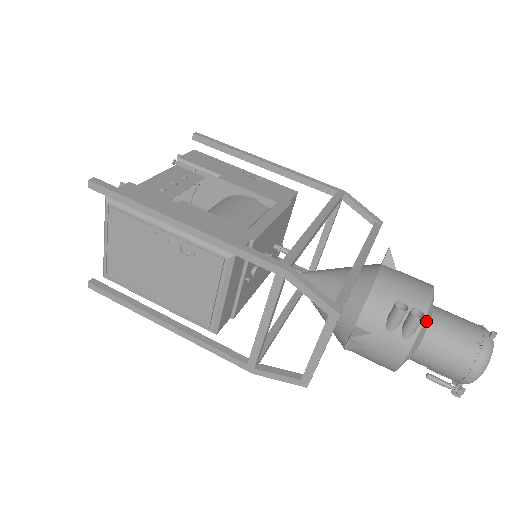
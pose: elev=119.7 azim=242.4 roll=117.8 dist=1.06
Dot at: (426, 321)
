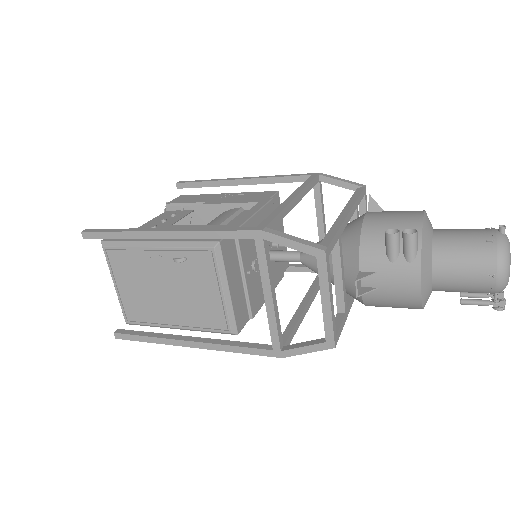
Dot at: (425, 239)
